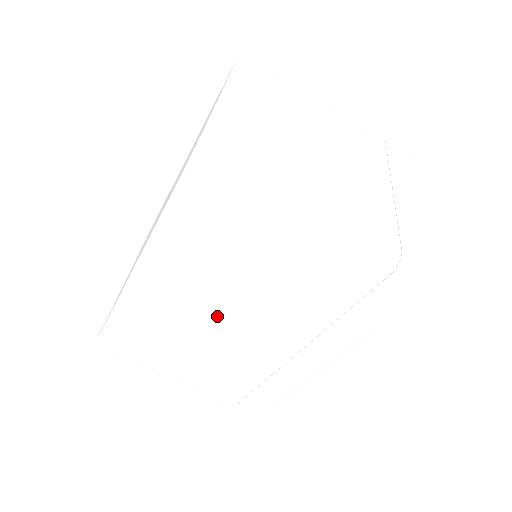
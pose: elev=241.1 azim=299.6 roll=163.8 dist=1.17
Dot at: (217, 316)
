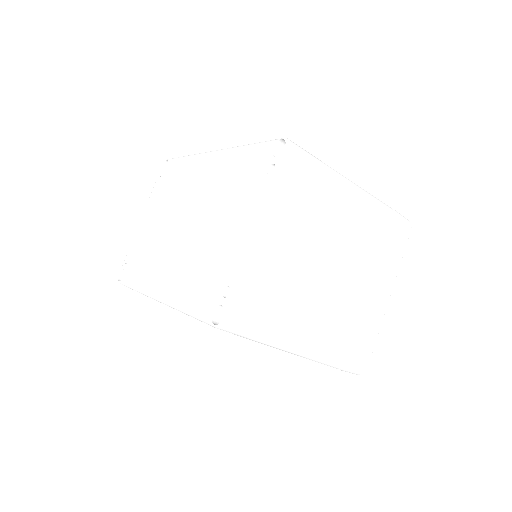
Dot at: occluded
